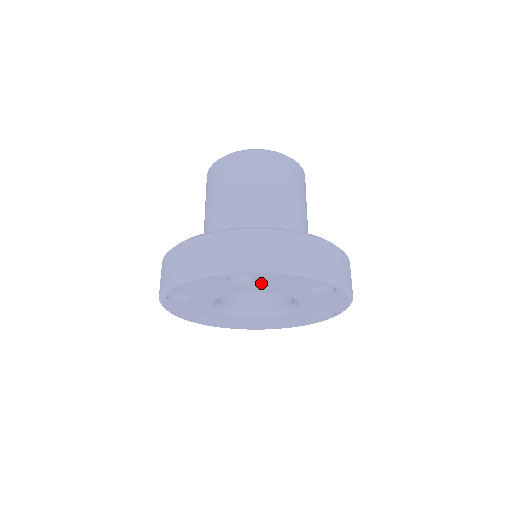
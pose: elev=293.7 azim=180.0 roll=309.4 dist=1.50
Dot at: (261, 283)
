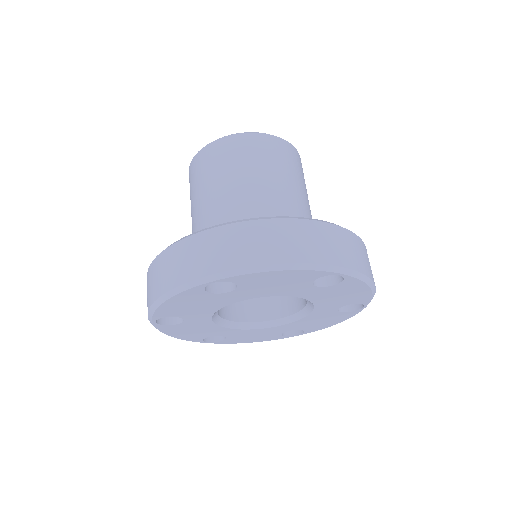
Dot at: (330, 289)
